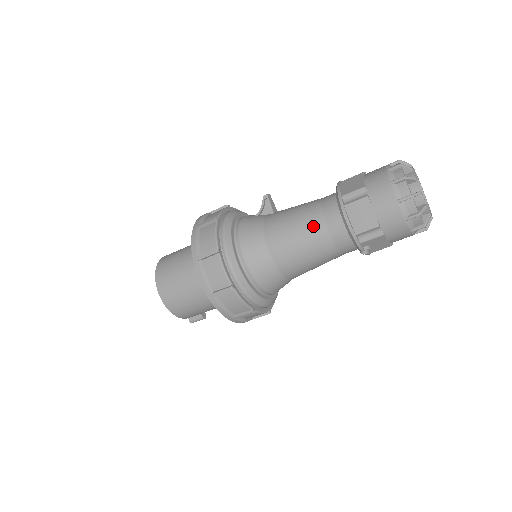
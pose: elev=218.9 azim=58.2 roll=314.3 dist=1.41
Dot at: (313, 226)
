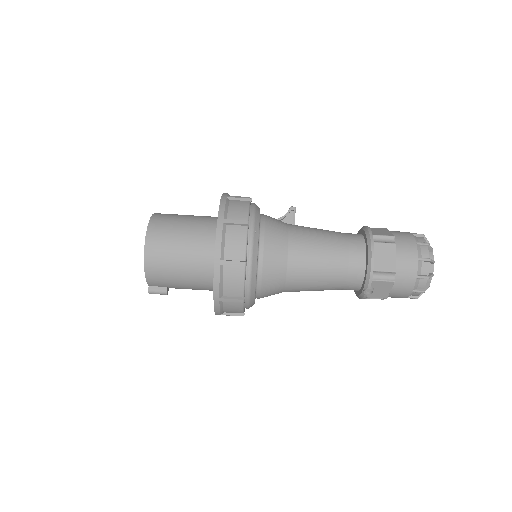
Dot at: (337, 248)
